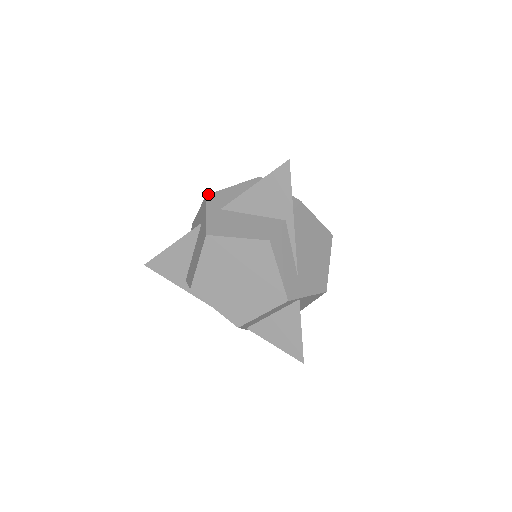
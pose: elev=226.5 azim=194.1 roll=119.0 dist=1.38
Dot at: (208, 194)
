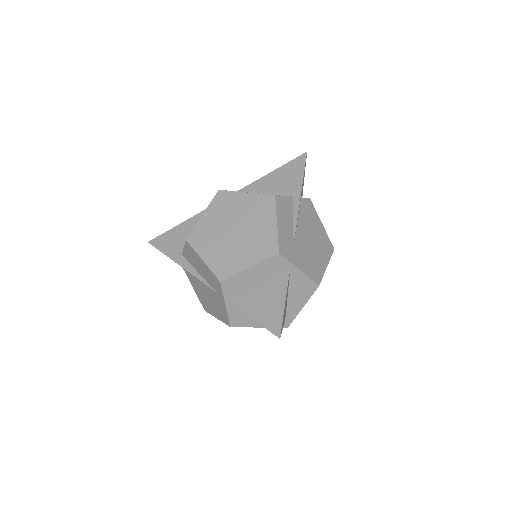
Dot at: occluded
